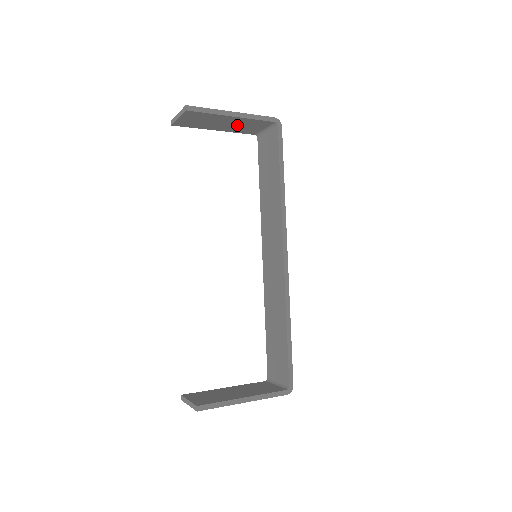
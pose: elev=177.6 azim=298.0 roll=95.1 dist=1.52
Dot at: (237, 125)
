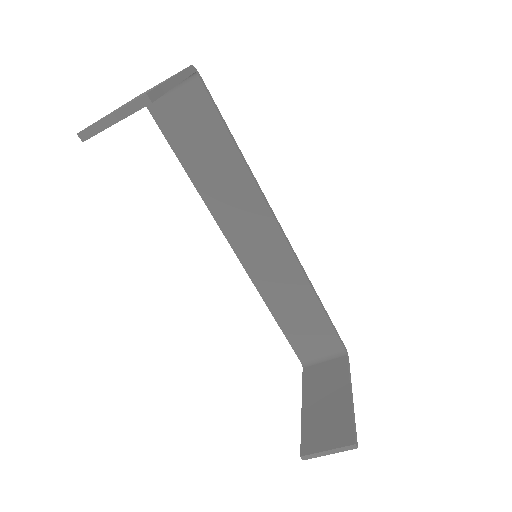
Dot at: occluded
